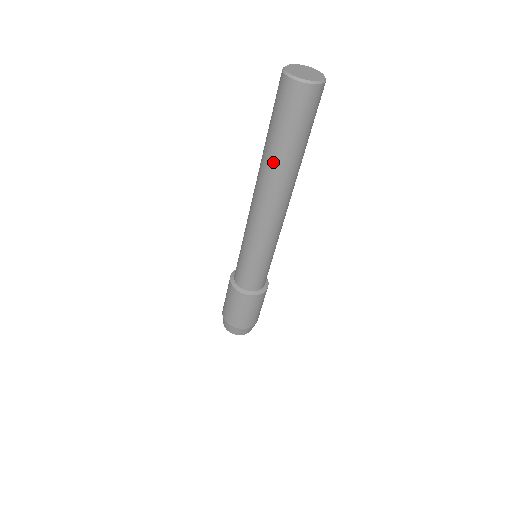
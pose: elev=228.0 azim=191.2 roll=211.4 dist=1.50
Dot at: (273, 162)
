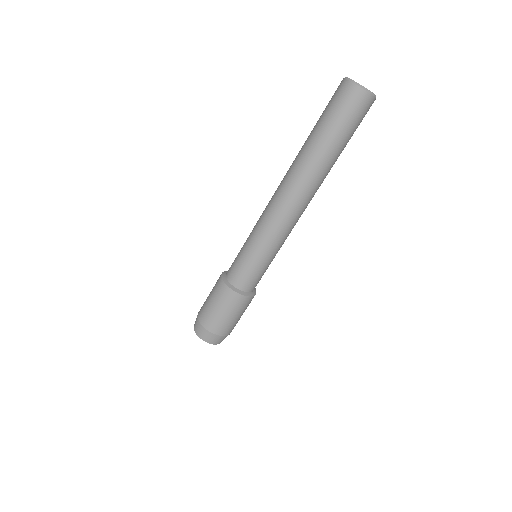
Dot at: (305, 150)
